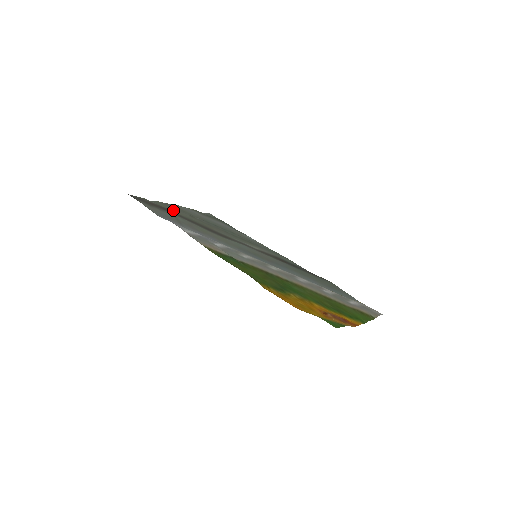
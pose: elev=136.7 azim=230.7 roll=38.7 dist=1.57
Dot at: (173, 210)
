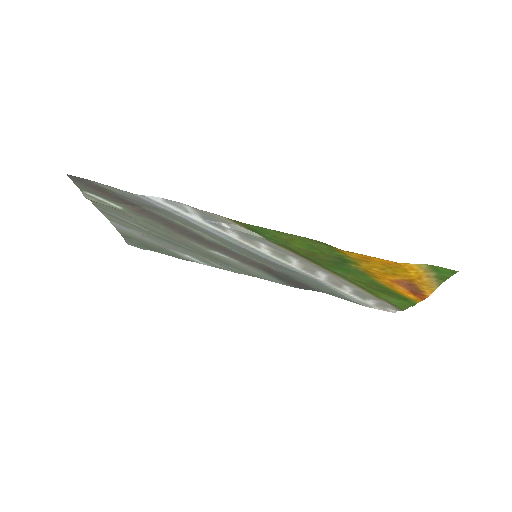
Dot at: (122, 211)
